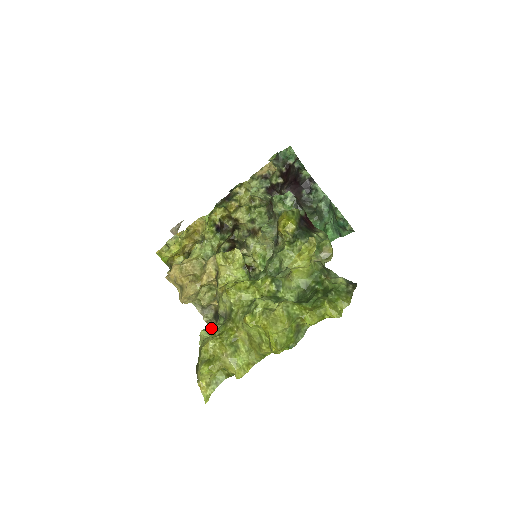
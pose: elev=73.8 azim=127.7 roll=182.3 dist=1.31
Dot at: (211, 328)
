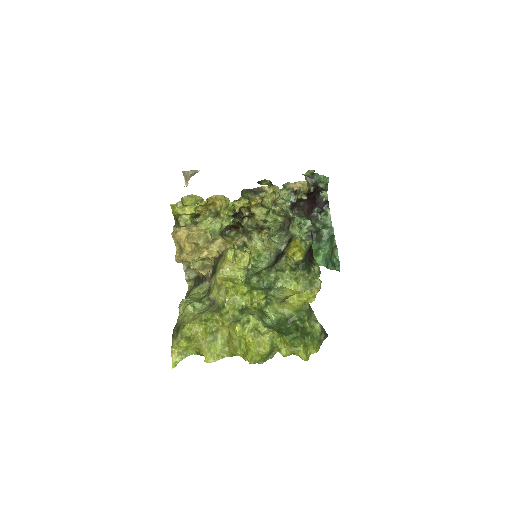
Dot at: (197, 305)
